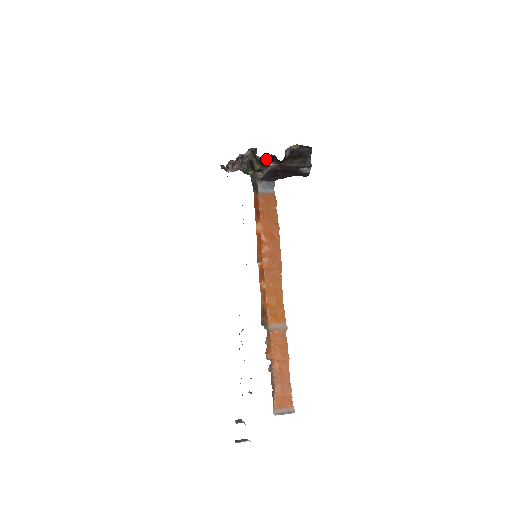
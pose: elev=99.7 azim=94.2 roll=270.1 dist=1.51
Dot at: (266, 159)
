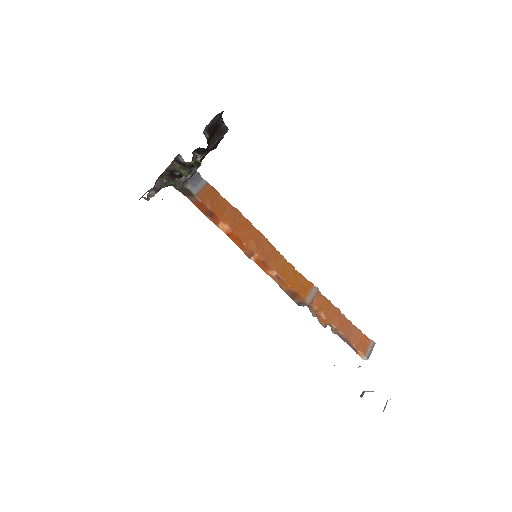
Dot at: (196, 158)
